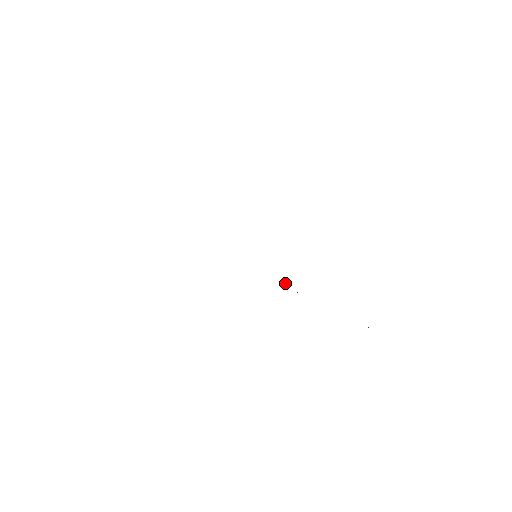
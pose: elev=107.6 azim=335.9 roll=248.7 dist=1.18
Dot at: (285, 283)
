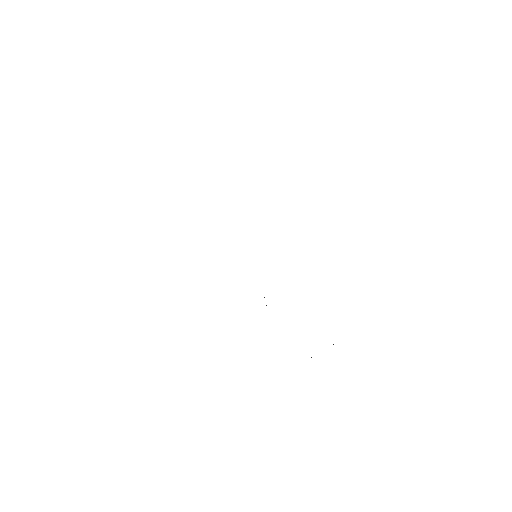
Dot at: occluded
